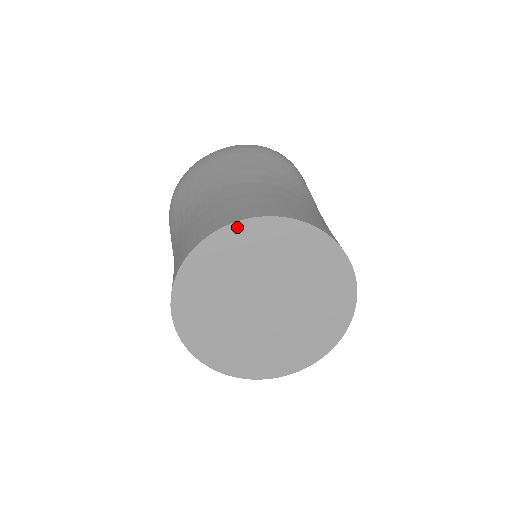
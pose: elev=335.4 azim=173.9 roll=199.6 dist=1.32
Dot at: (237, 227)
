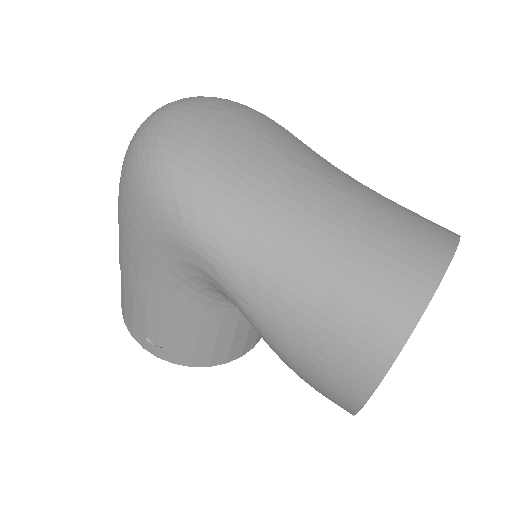
Dot at: (453, 255)
